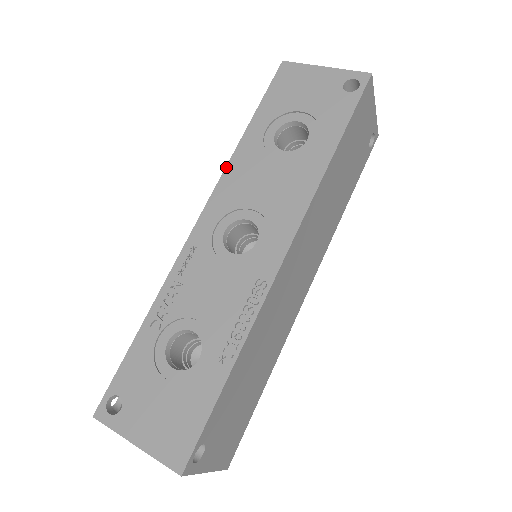
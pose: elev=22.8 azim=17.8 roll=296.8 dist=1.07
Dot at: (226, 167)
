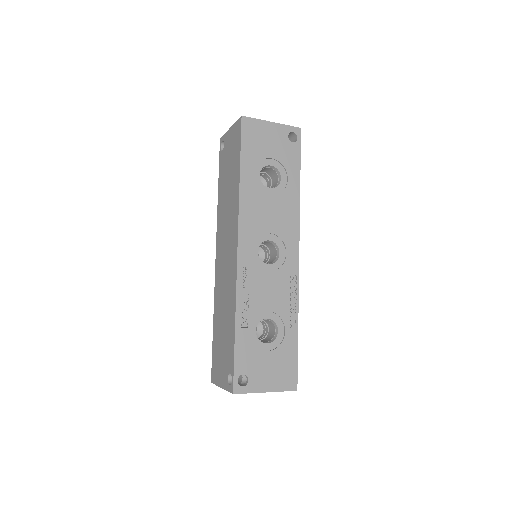
Dot at: (239, 206)
